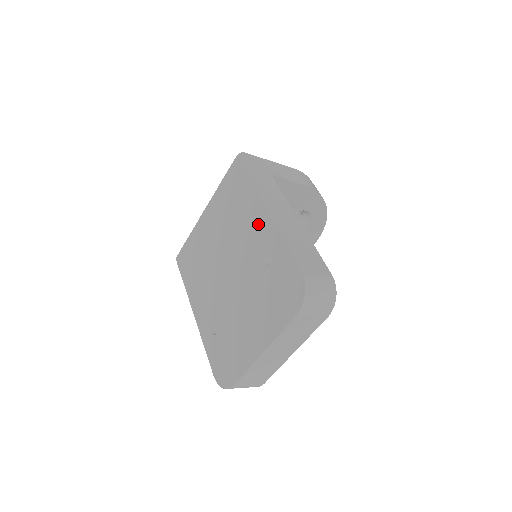
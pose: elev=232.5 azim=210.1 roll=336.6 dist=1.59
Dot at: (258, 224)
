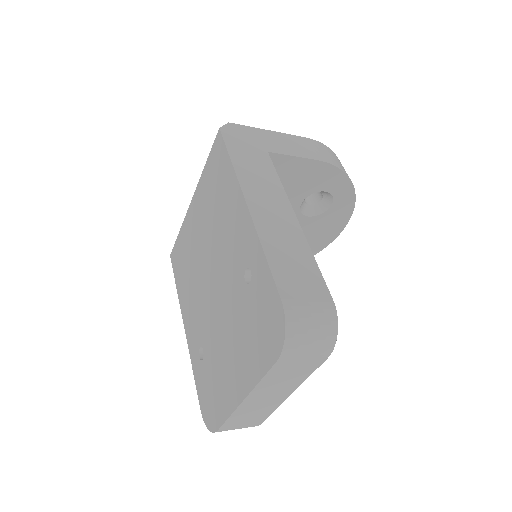
Dot at: (238, 225)
